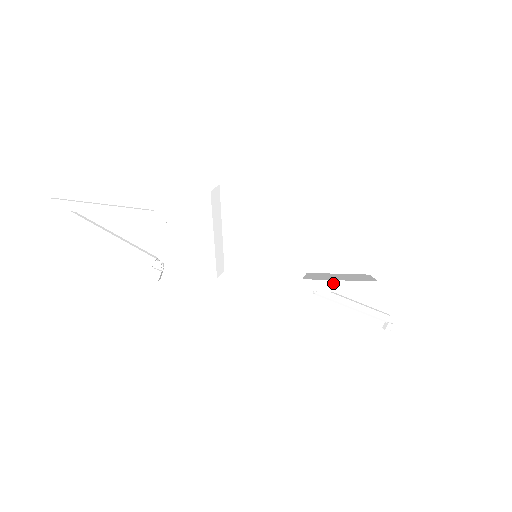
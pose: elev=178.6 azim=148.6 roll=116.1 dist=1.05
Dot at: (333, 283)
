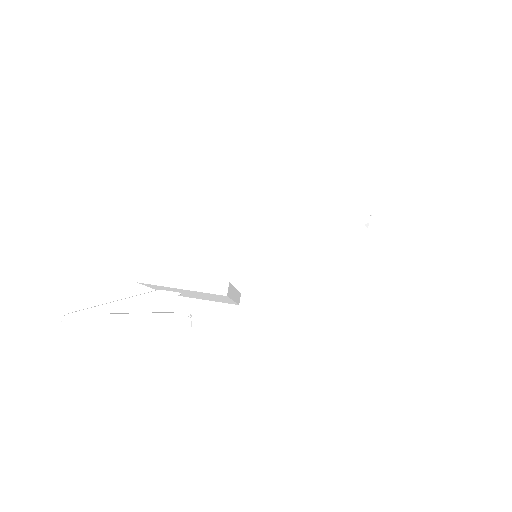
Dot at: (326, 242)
